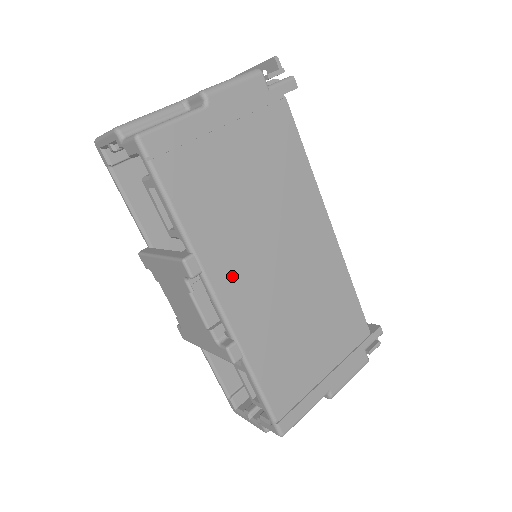
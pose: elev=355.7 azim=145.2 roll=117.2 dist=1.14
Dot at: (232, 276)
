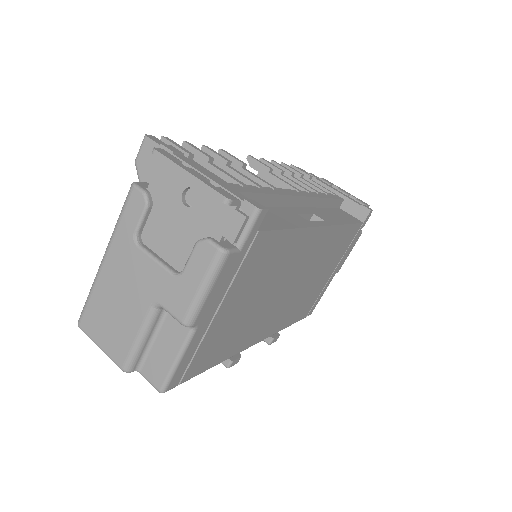
Dot at: (259, 331)
